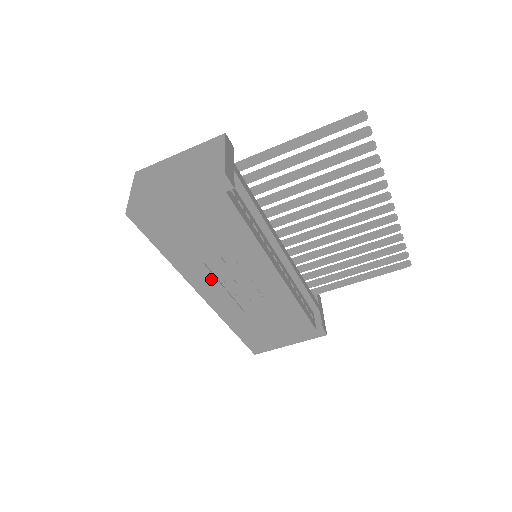
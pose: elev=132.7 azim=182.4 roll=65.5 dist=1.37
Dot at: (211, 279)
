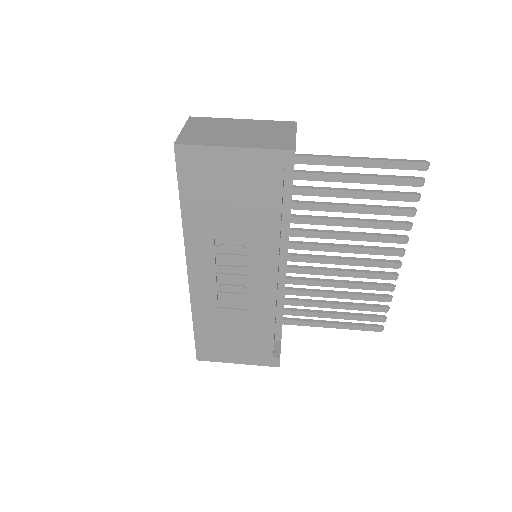
Dot at: (210, 255)
